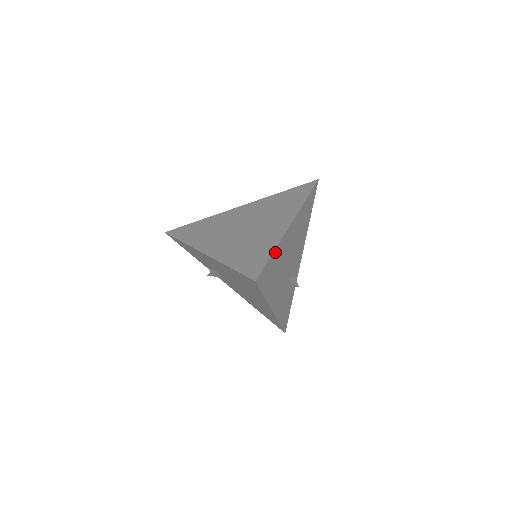
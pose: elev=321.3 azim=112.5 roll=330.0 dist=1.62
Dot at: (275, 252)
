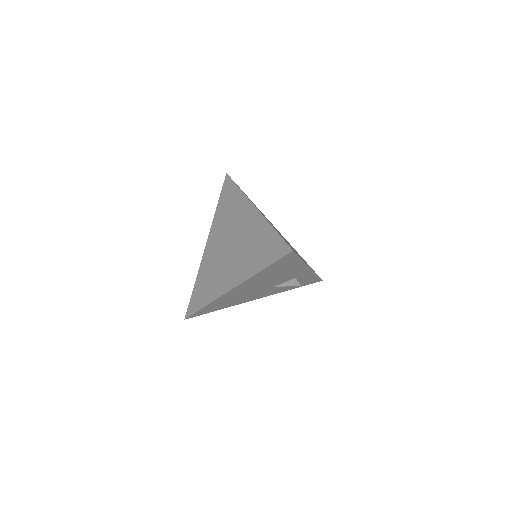
Dot at: (210, 305)
